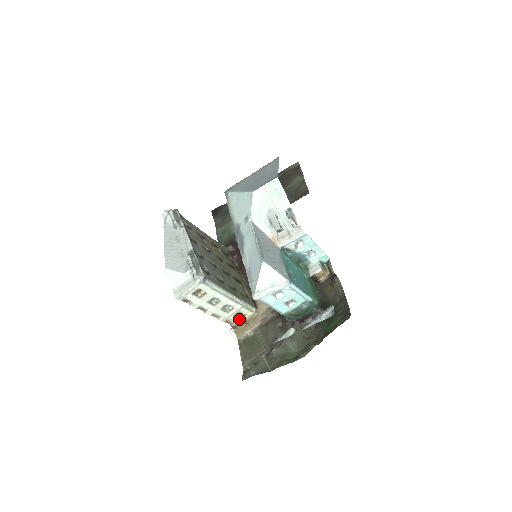
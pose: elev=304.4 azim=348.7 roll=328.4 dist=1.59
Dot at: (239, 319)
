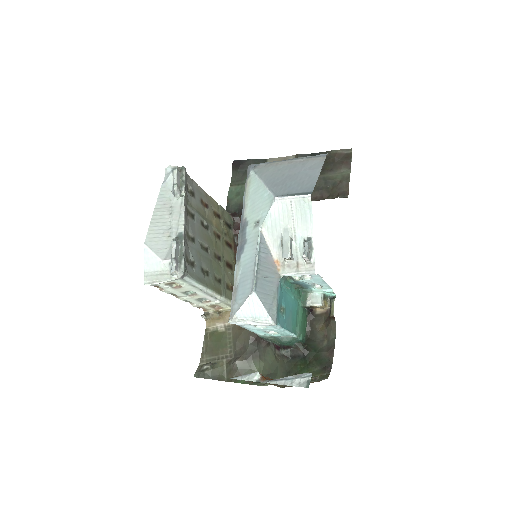
Dot at: (215, 309)
